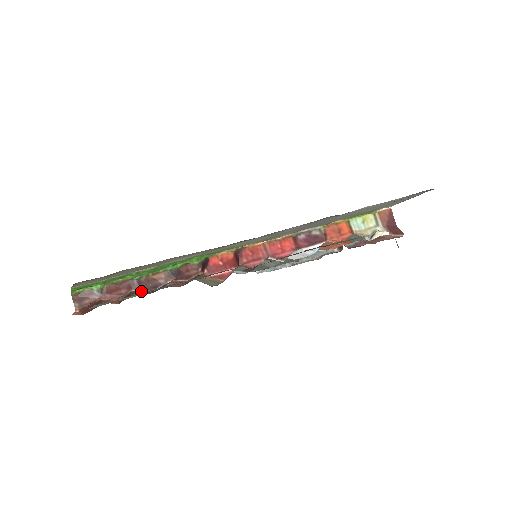
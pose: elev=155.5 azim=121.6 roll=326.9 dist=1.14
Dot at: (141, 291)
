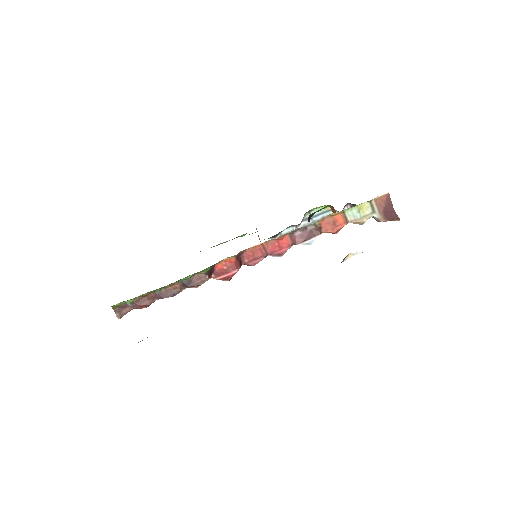
Dot at: (164, 297)
